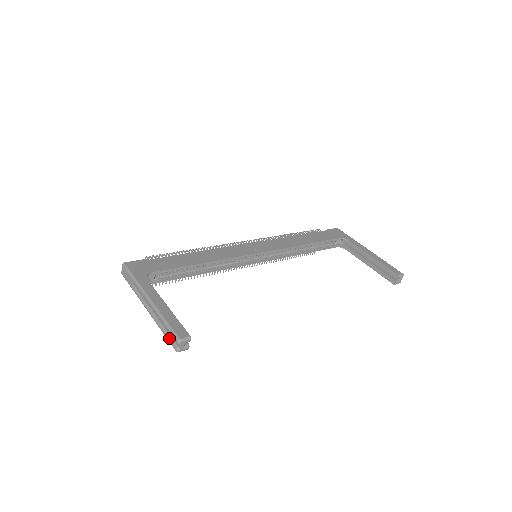
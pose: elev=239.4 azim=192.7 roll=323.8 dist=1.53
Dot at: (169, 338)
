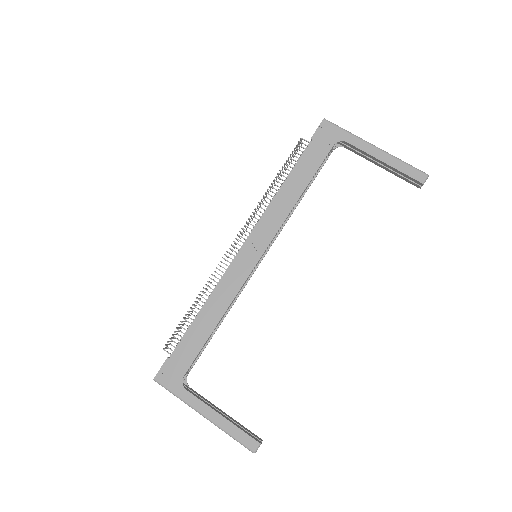
Dot at: occluded
